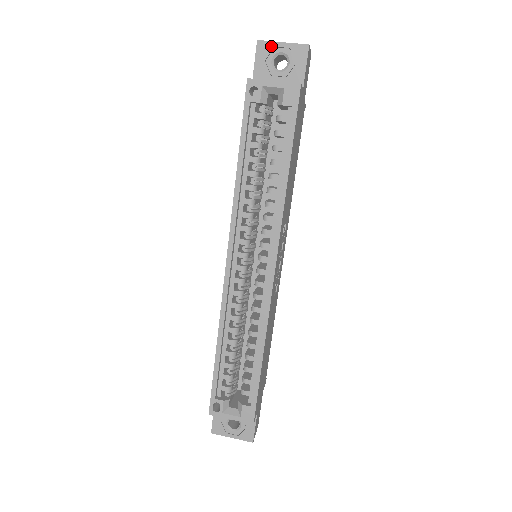
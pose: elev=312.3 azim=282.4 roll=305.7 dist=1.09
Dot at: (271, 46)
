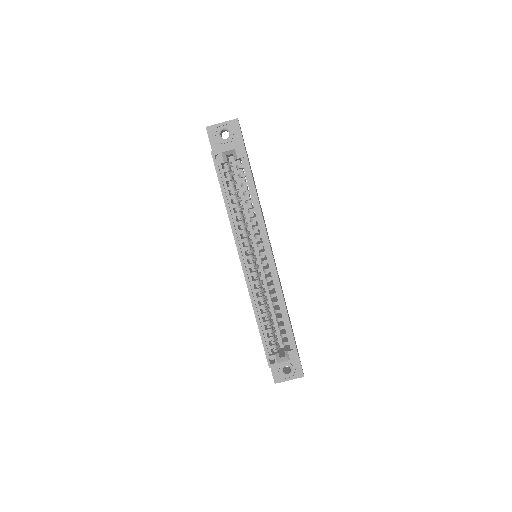
Dot at: (215, 127)
